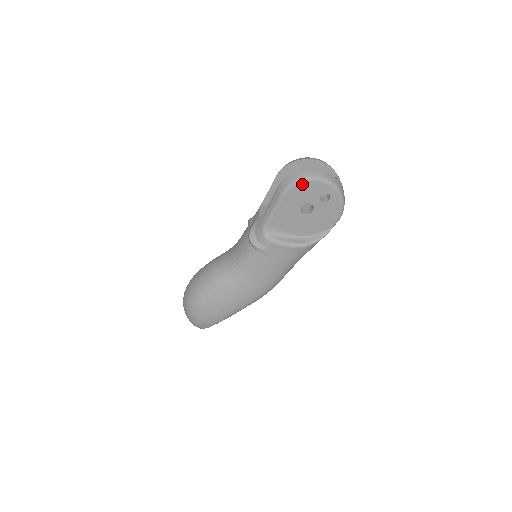
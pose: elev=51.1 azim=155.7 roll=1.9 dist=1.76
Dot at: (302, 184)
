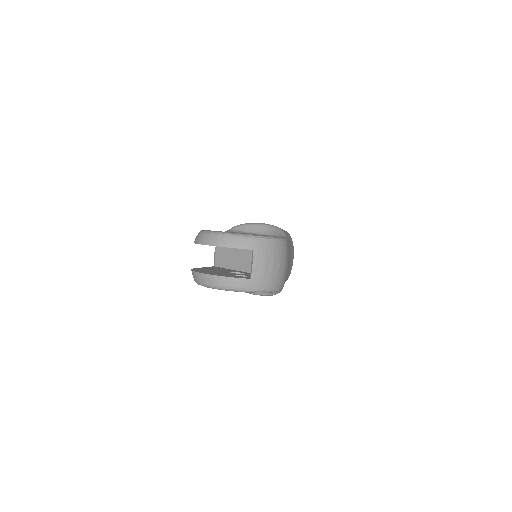
Dot at: occluded
